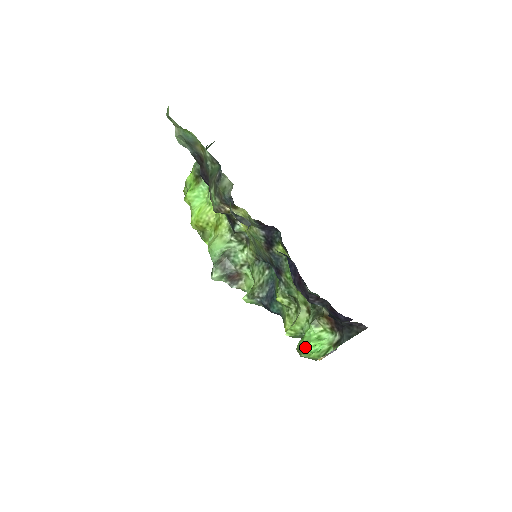
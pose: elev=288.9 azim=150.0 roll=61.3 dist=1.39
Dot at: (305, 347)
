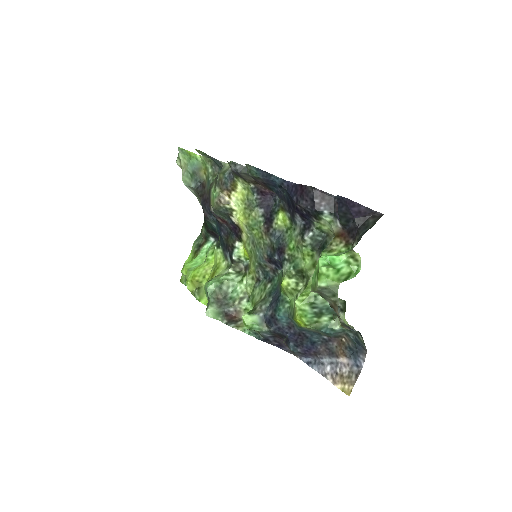
Dot at: (319, 258)
